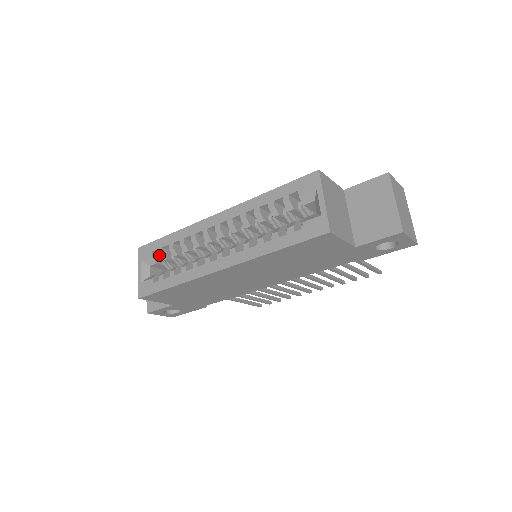
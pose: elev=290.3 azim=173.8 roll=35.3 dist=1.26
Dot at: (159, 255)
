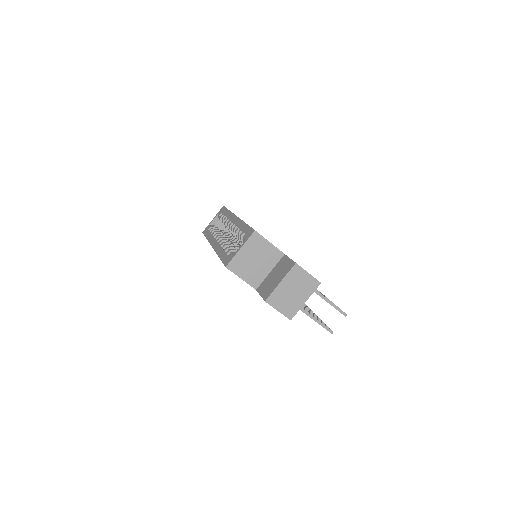
Dot at: (220, 217)
